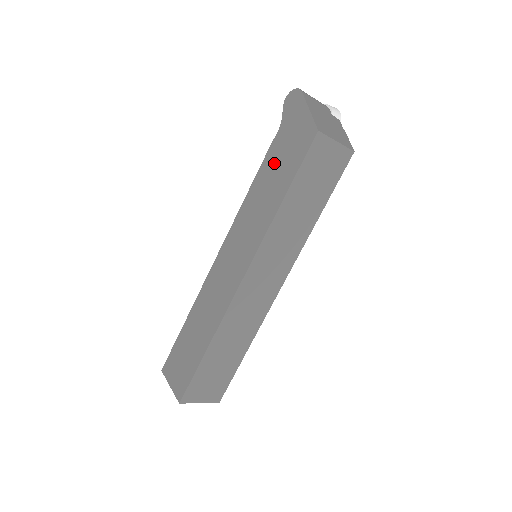
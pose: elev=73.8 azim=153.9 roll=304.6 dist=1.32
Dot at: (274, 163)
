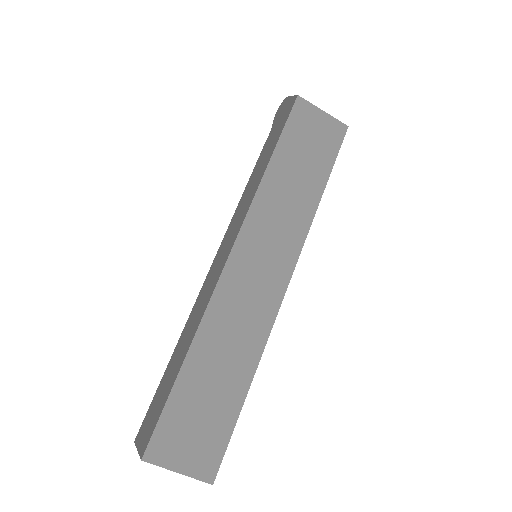
Dot at: (264, 152)
